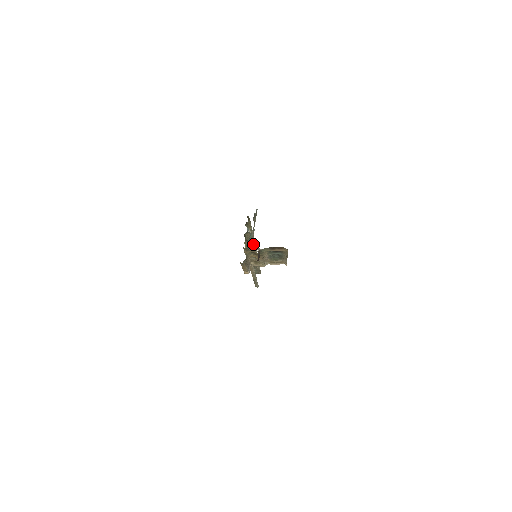
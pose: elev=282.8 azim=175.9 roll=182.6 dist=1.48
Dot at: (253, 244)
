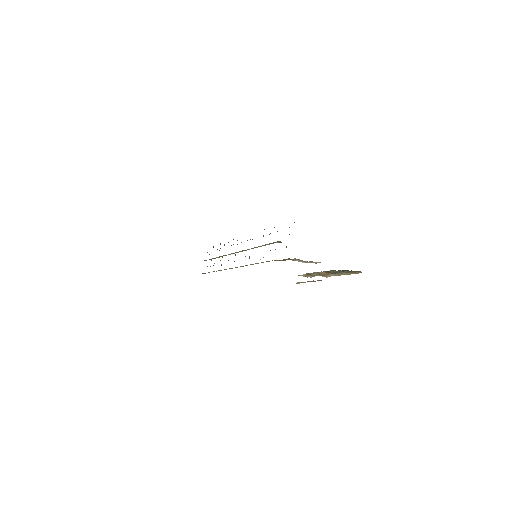
Dot at: (260, 246)
